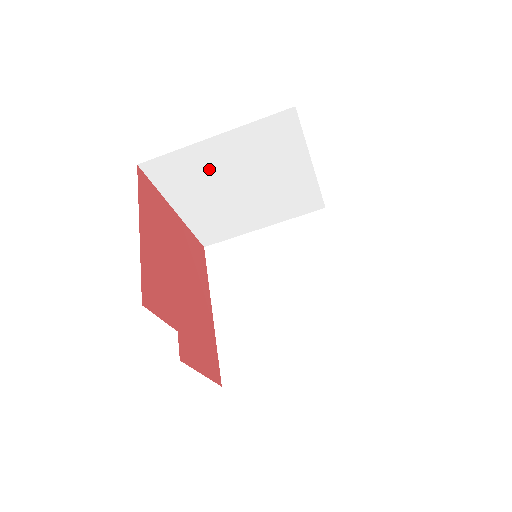
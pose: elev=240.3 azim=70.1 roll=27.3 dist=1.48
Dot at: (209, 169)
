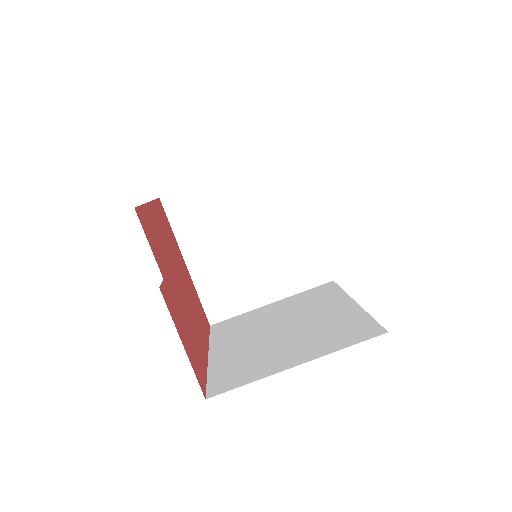
Dot at: (220, 211)
